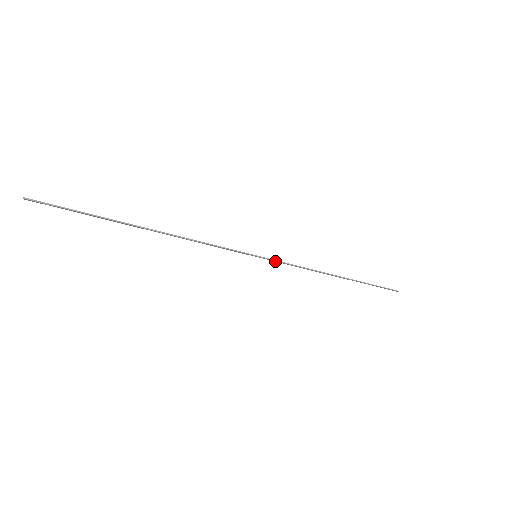
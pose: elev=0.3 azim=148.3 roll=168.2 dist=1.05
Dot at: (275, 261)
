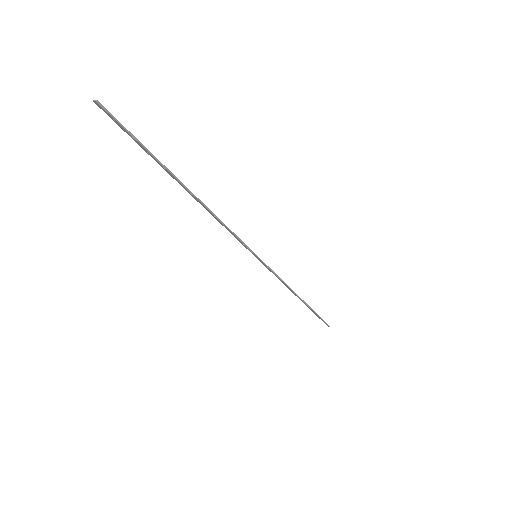
Dot at: (266, 266)
